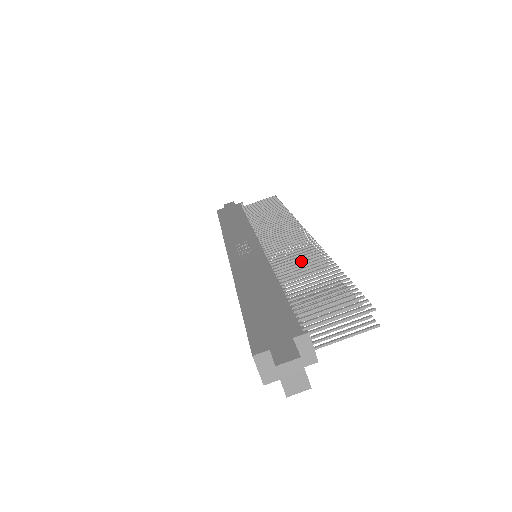
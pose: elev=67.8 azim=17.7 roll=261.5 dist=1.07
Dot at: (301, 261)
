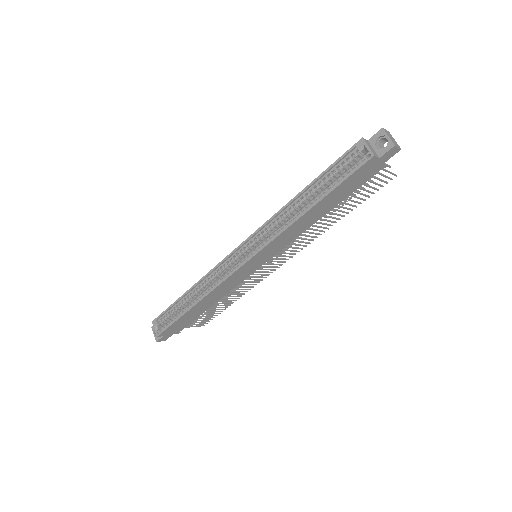
Dot at: (298, 244)
